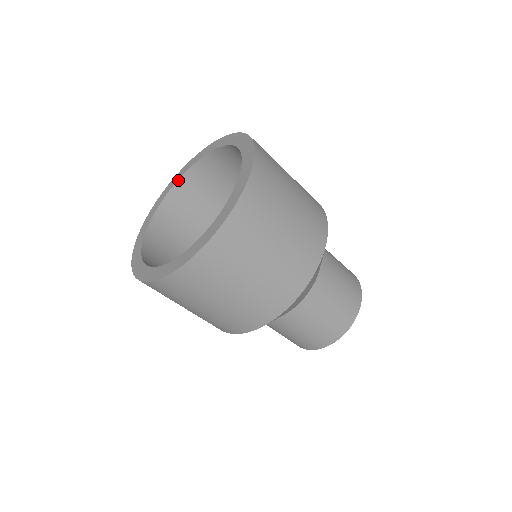
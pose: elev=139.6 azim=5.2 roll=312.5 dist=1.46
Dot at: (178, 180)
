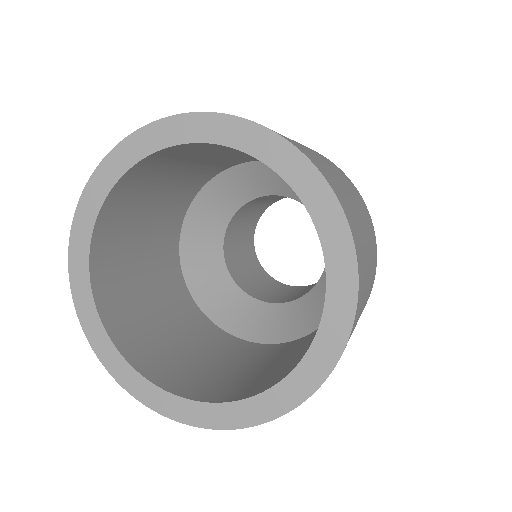
Dot at: (104, 201)
